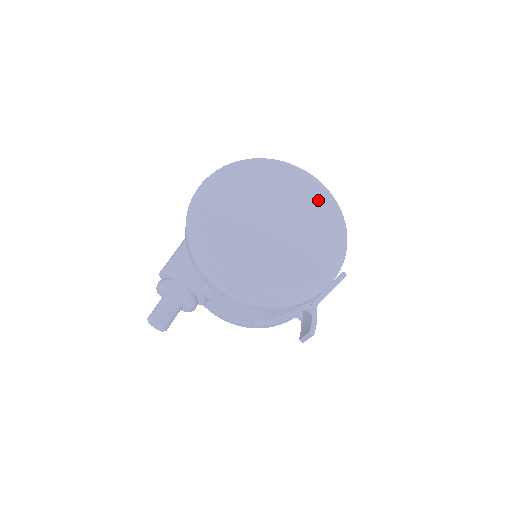
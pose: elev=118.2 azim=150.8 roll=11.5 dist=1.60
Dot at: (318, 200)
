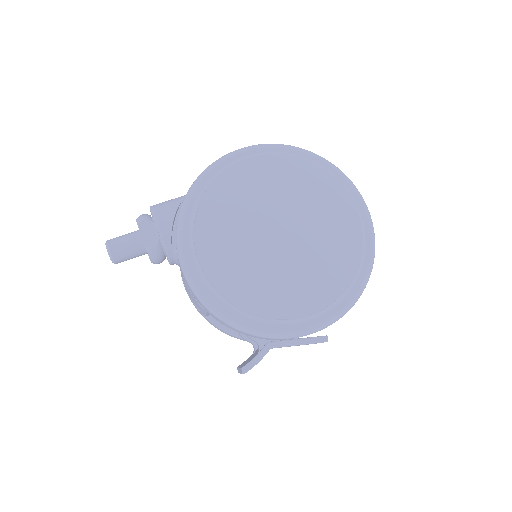
Dot at: (352, 243)
